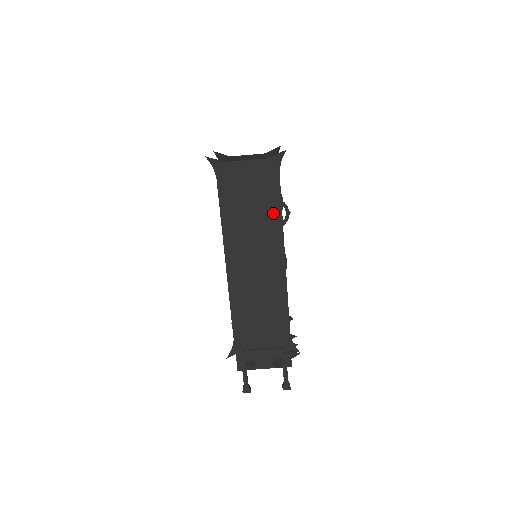
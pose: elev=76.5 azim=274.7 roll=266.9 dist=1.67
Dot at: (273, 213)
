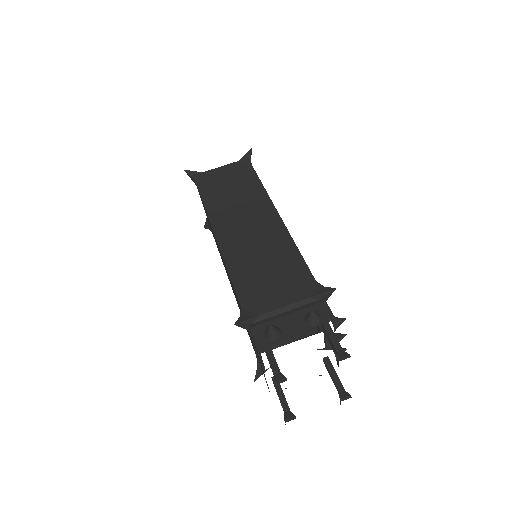
Dot at: (254, 188)
